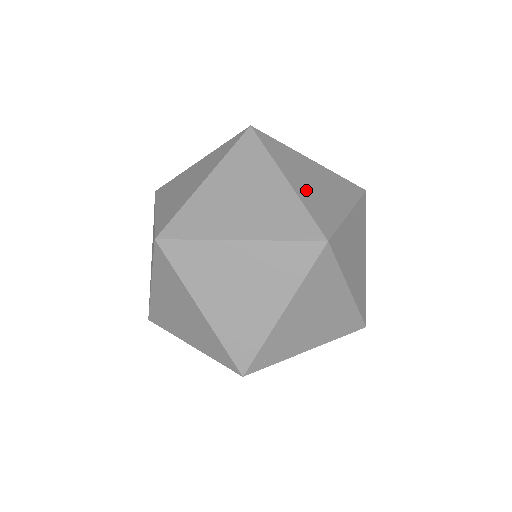
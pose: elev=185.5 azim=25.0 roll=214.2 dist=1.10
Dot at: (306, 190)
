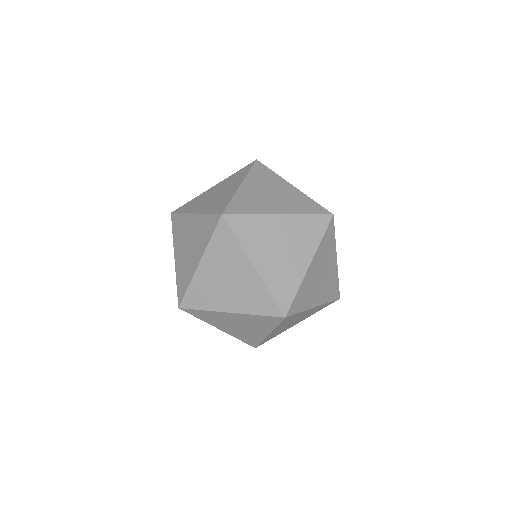
Dot at: (271, 268)
